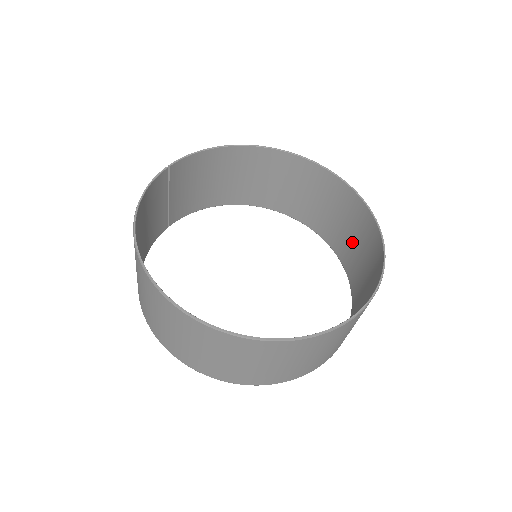
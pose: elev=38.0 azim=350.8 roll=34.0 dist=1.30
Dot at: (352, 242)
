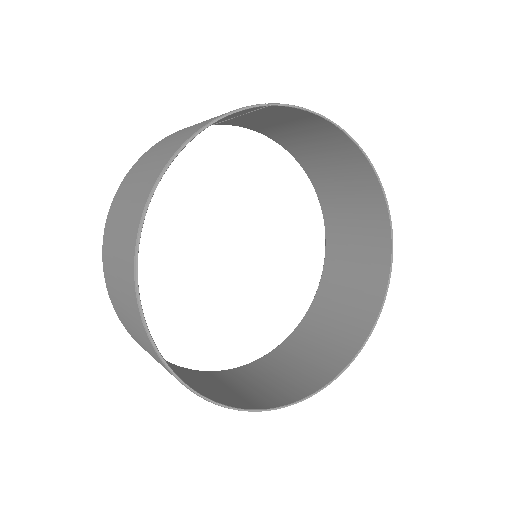
Dot at: (340, 302)
